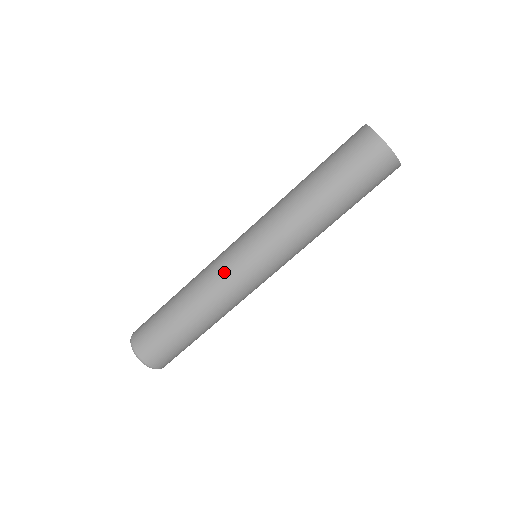
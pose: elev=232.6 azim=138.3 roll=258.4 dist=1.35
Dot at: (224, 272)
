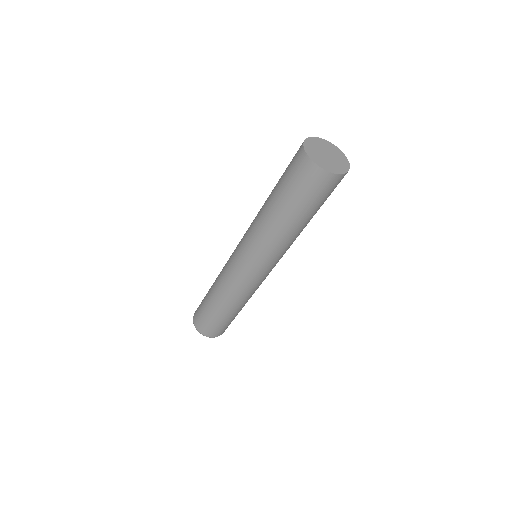
Dot at: (232, 277)
